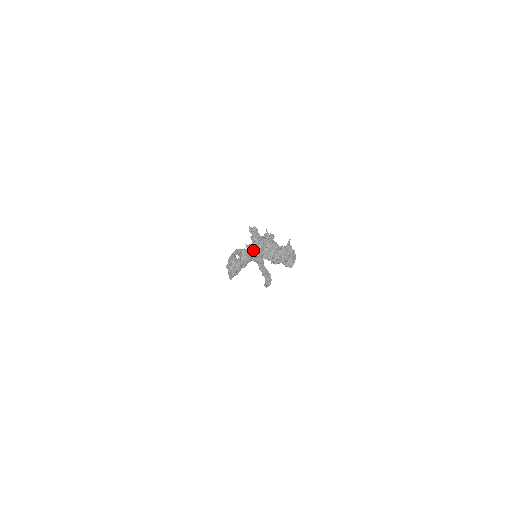
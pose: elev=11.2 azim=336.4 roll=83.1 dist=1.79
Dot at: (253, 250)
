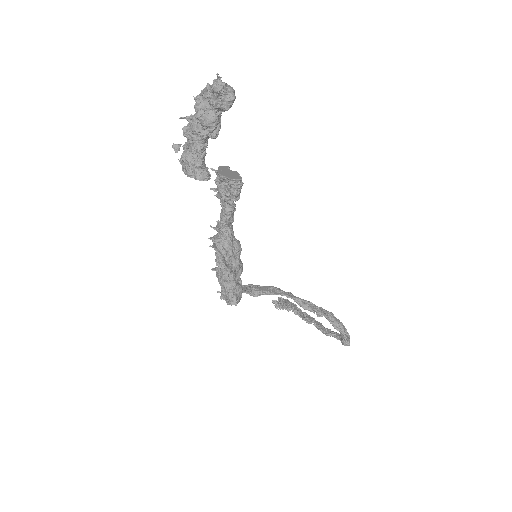
Dot at: (186, 170)
